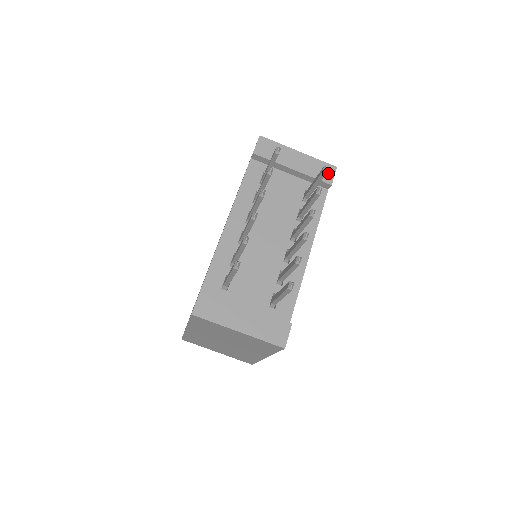
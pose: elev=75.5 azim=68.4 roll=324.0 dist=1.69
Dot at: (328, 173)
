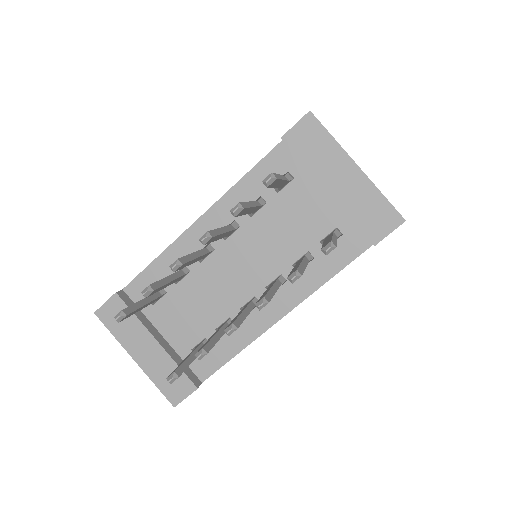
Dot at: (383, 224)
